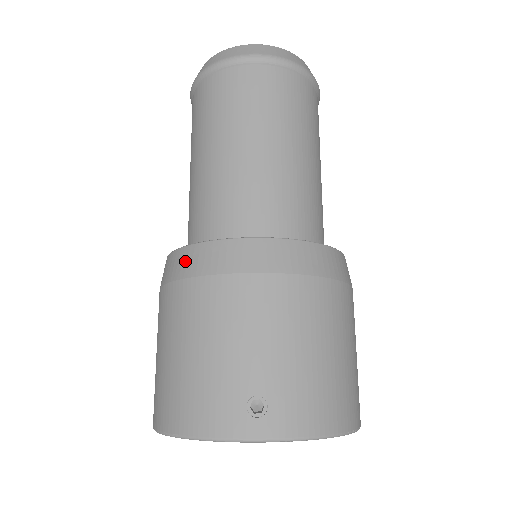
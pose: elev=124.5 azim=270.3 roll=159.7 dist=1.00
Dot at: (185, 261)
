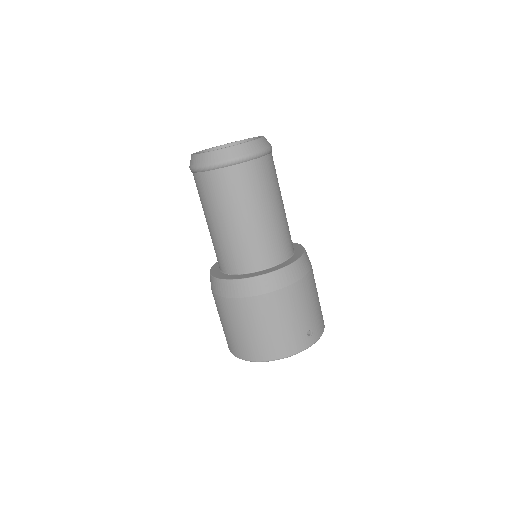
Dot at: (259, 285)
